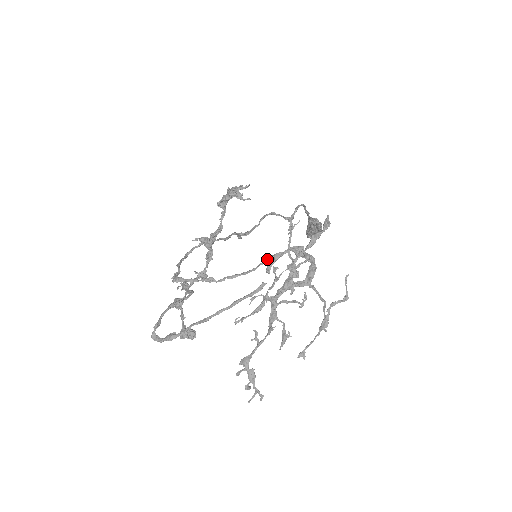
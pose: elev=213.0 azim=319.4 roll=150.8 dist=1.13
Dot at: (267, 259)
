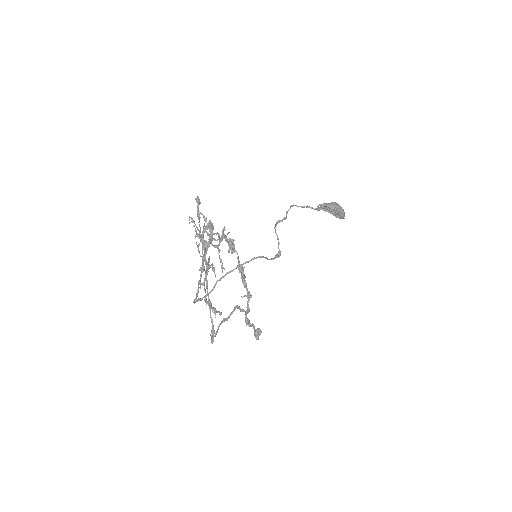
Dot at: occluded
